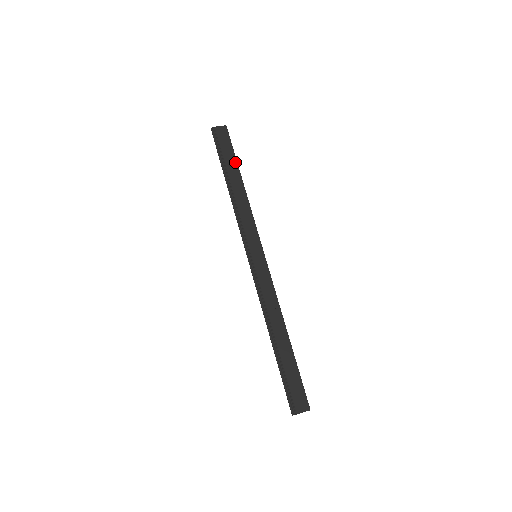
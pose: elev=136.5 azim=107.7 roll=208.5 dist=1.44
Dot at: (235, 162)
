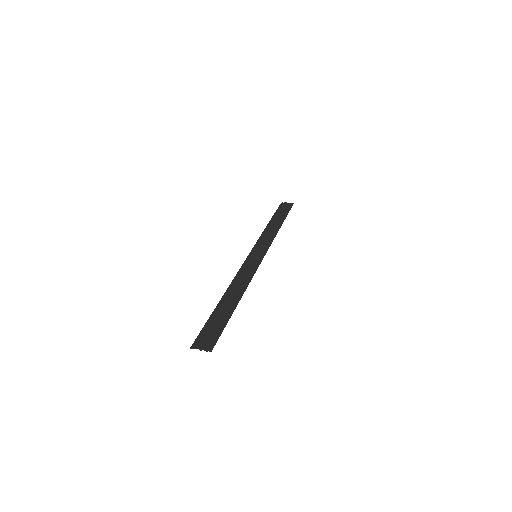
Dot at: (284, 216)
